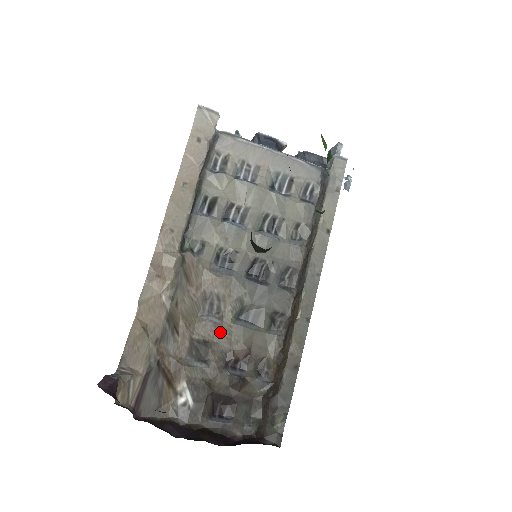
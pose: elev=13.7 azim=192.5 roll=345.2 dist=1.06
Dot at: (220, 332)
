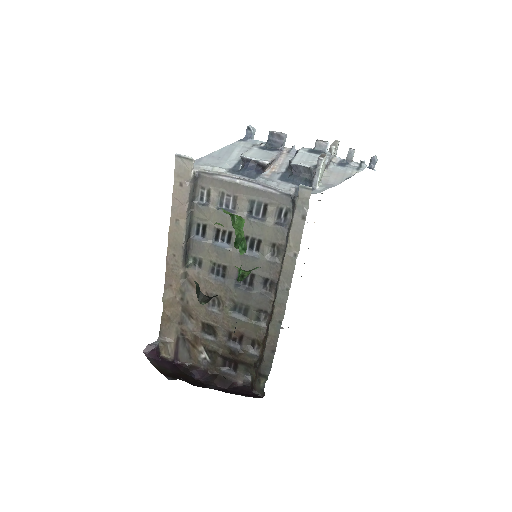
Dot at: (221, 320)
